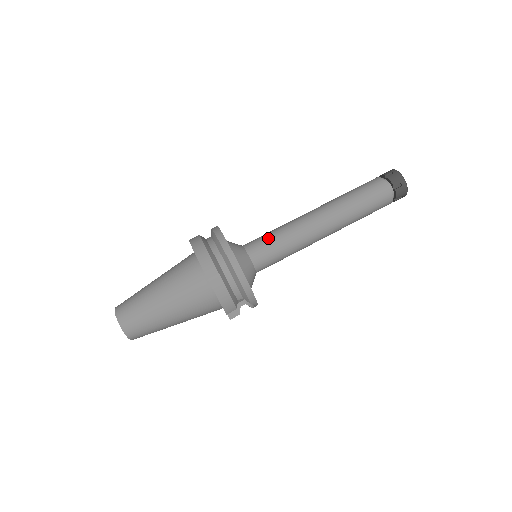
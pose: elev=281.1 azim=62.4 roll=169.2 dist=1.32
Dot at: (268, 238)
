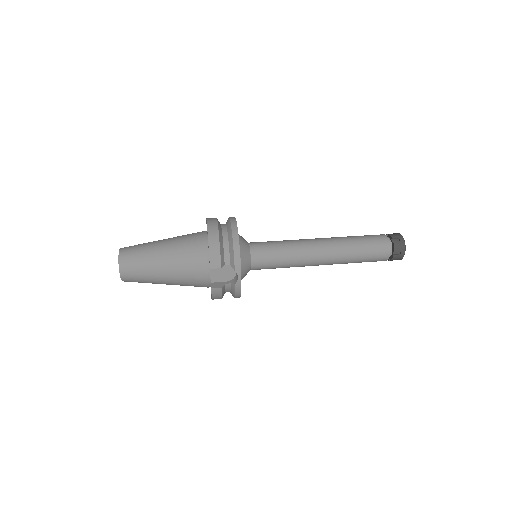
Dot at: (271, 241)
